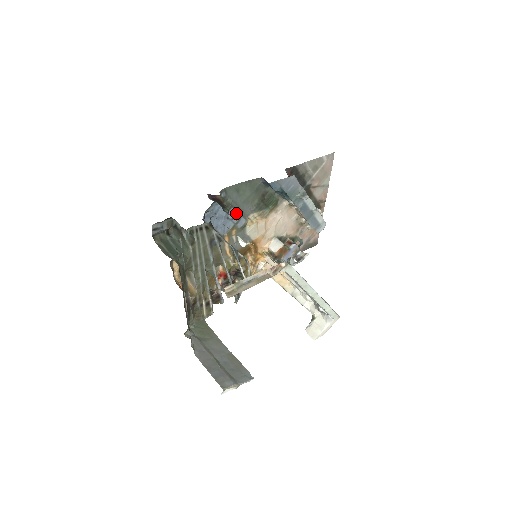
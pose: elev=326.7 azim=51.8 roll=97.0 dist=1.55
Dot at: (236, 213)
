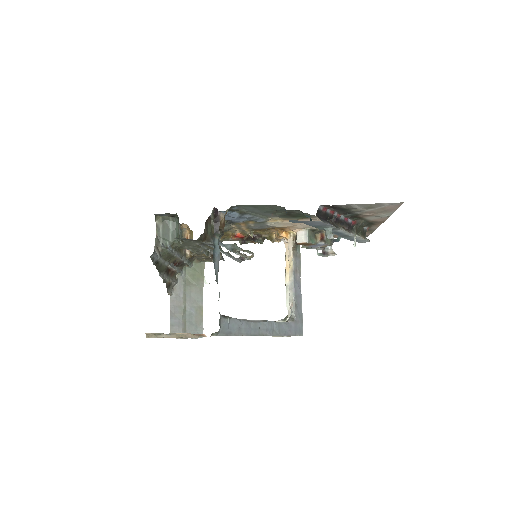
Dot at: (253, 216)
